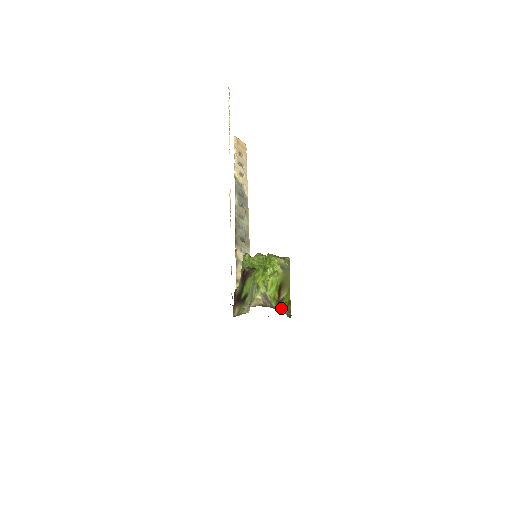
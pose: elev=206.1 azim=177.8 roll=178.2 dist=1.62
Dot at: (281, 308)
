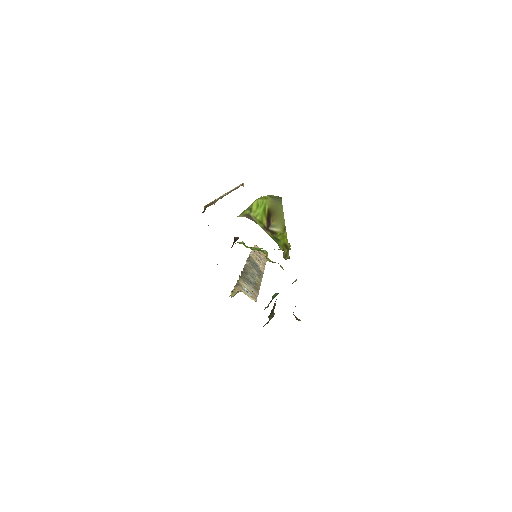
Dot at: (272, 238)
